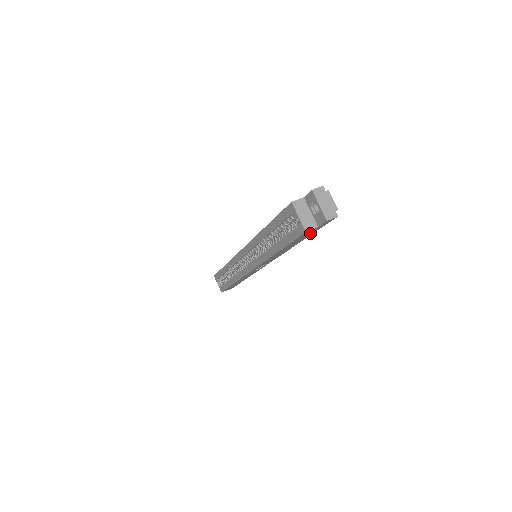
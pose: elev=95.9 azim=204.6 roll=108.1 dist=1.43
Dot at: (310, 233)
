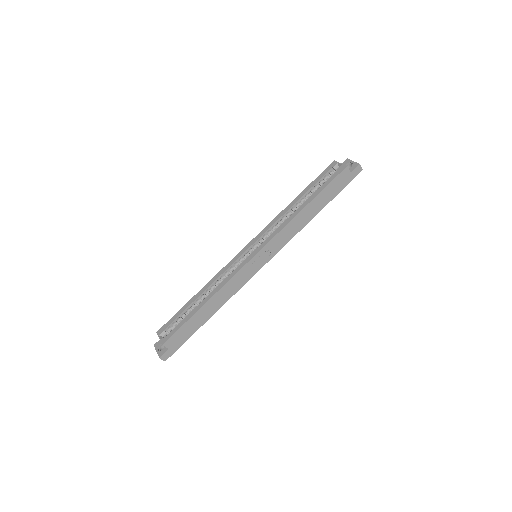
Dot at: (339, 187)
